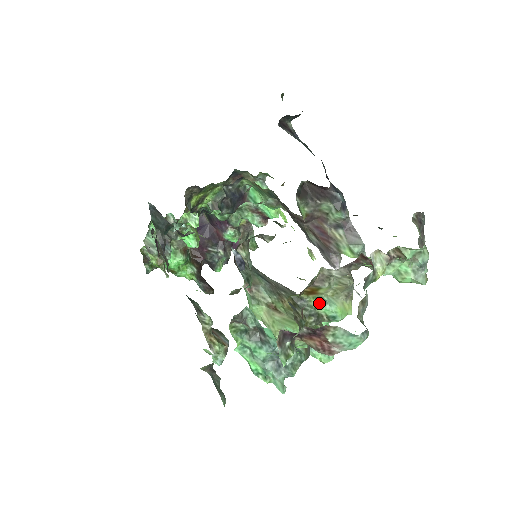
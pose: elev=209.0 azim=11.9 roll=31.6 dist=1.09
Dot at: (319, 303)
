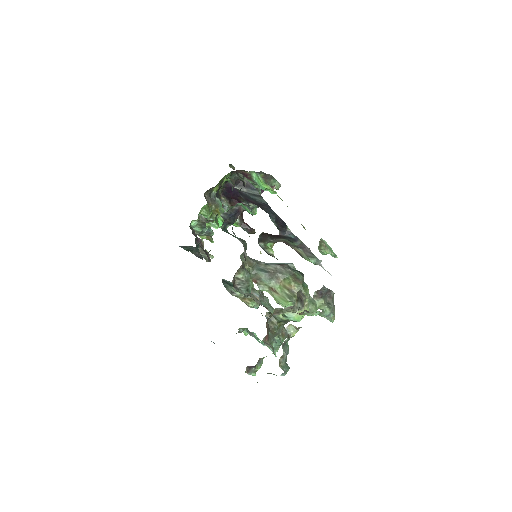
Dot at: (283, 316)
